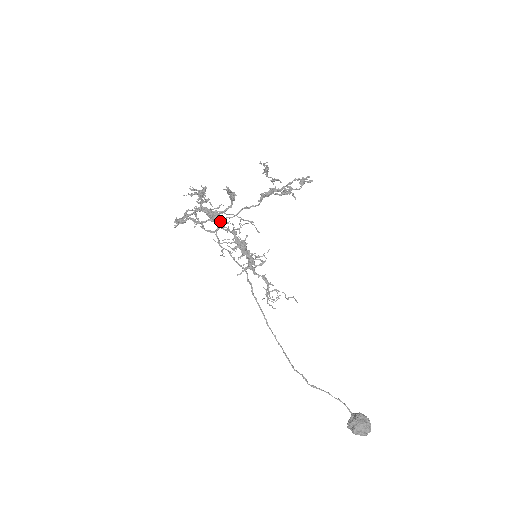
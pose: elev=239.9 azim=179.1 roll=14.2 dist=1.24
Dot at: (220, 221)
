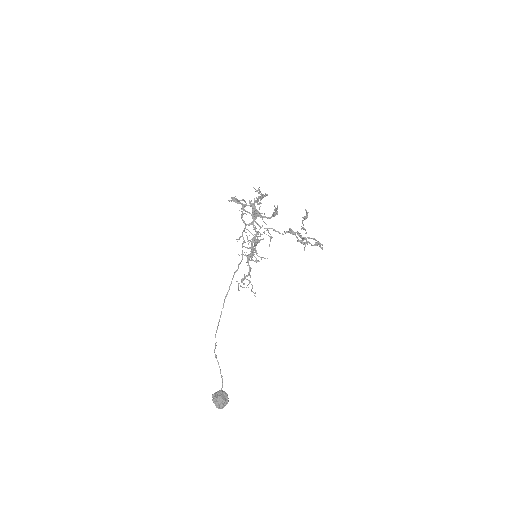
Dot at: occluded
